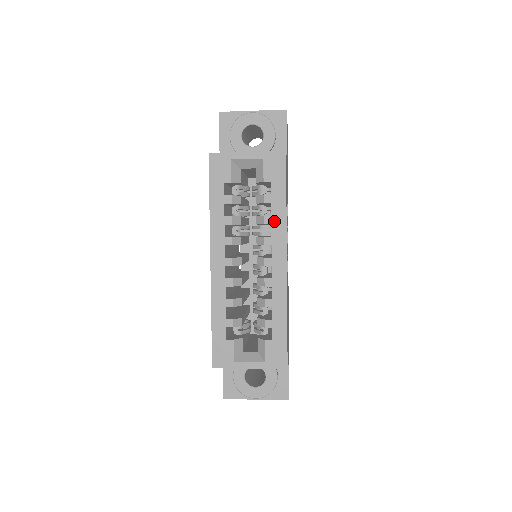
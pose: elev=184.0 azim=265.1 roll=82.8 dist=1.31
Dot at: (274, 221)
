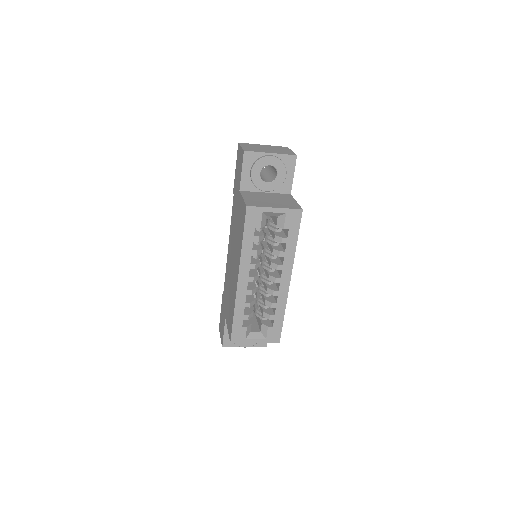
Dot at: (286, 255)
